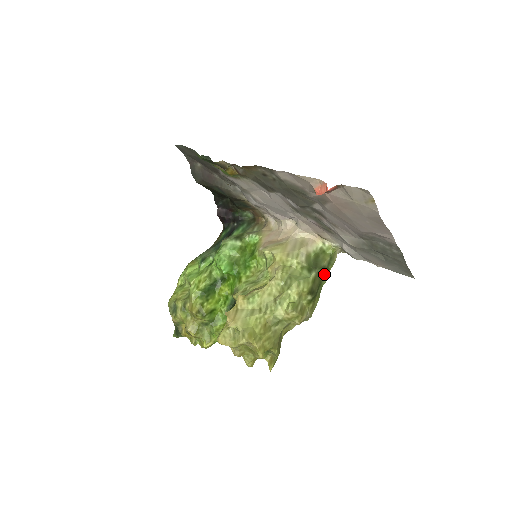
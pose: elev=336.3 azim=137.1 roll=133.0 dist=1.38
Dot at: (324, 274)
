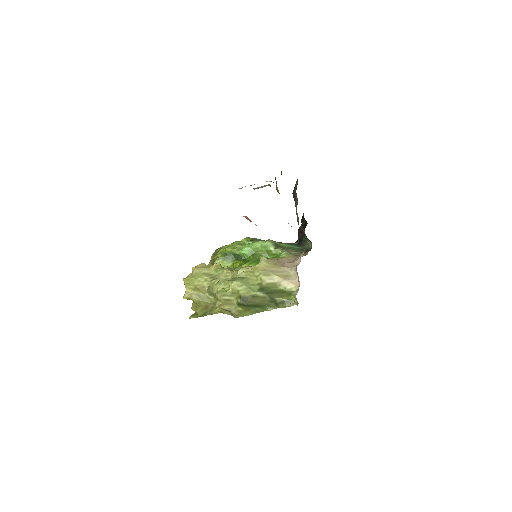
Dot at: (272, 305)
